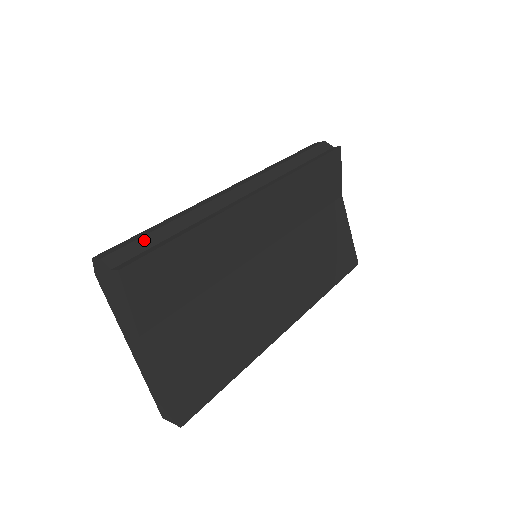
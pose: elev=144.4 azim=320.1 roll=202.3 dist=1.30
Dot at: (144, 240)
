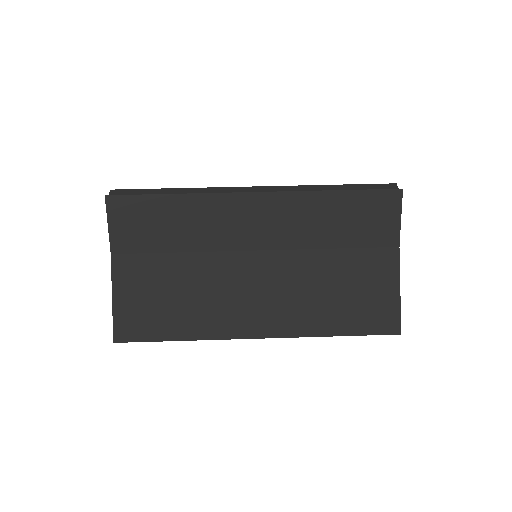
Dot at: (145, 191)
